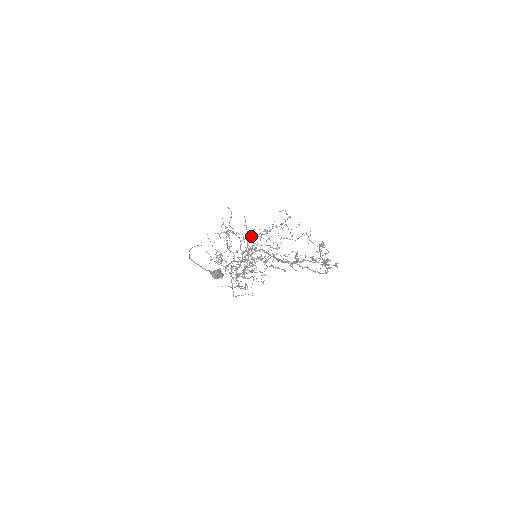
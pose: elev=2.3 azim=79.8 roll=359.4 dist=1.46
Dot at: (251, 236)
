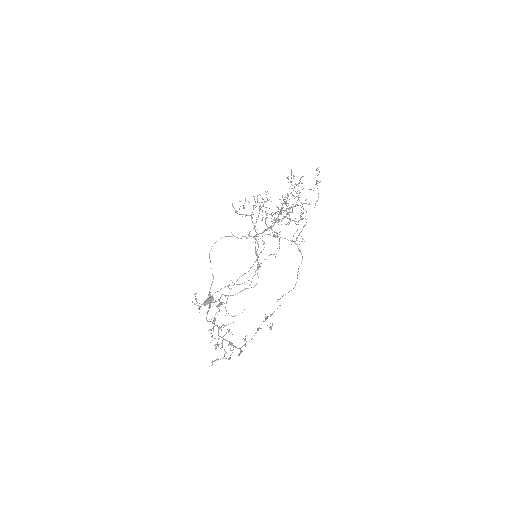
Dot at: (266, 215)
